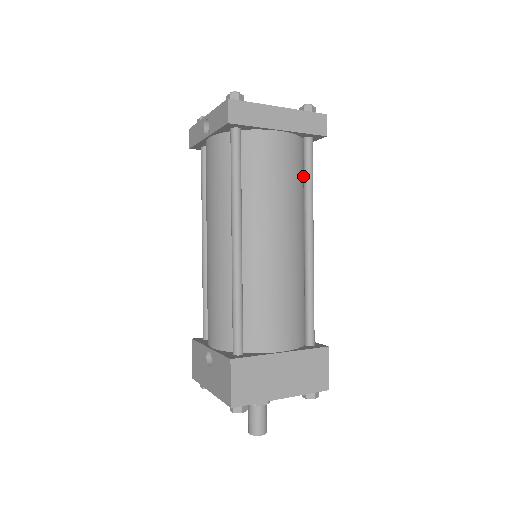
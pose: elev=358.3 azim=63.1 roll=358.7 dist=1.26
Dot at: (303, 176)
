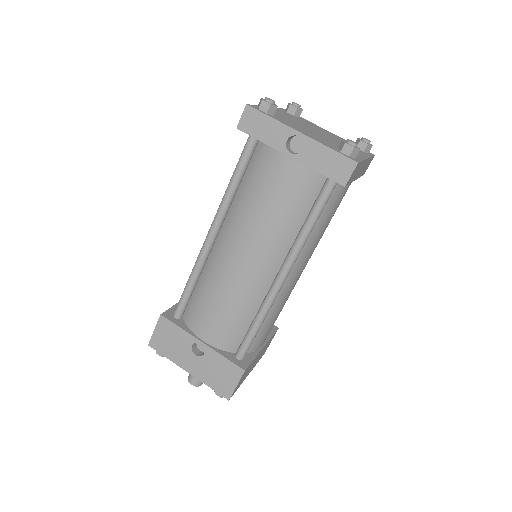
Dot at: occluded
